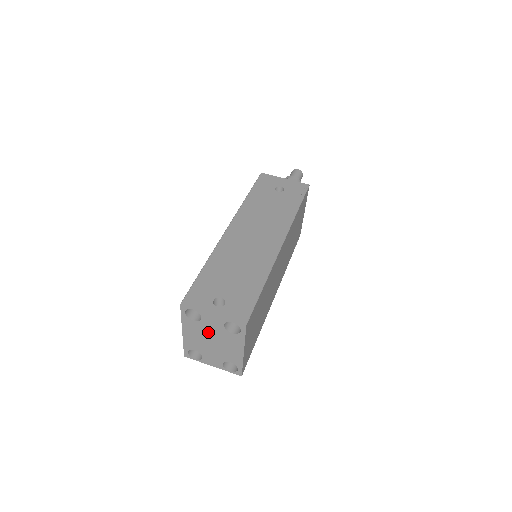
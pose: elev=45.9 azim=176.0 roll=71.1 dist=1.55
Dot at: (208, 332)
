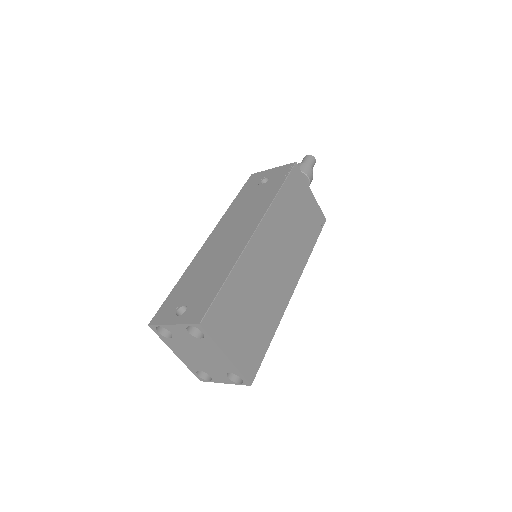
Dot at: (188, 346)
